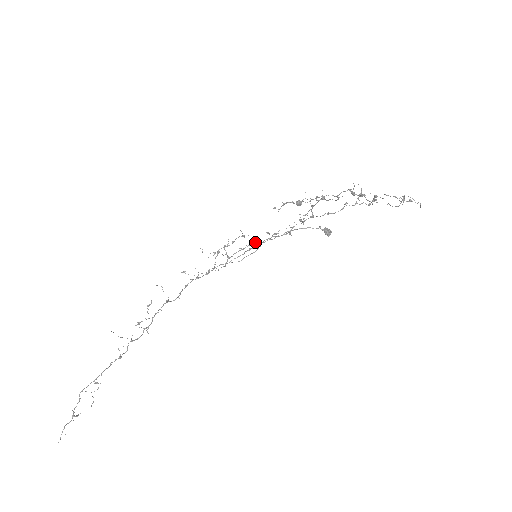
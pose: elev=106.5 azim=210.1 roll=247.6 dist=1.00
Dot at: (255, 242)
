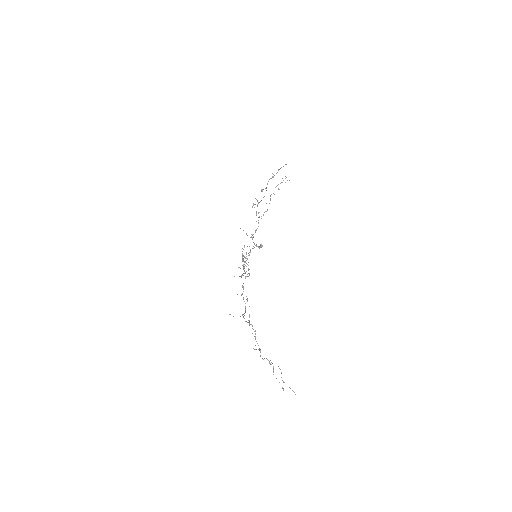
Dot at: (244, 264)
